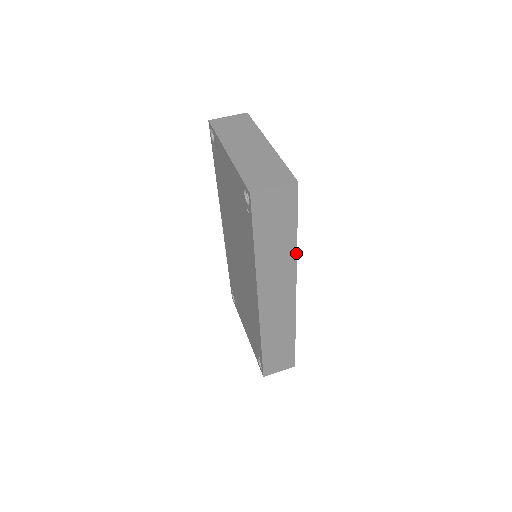
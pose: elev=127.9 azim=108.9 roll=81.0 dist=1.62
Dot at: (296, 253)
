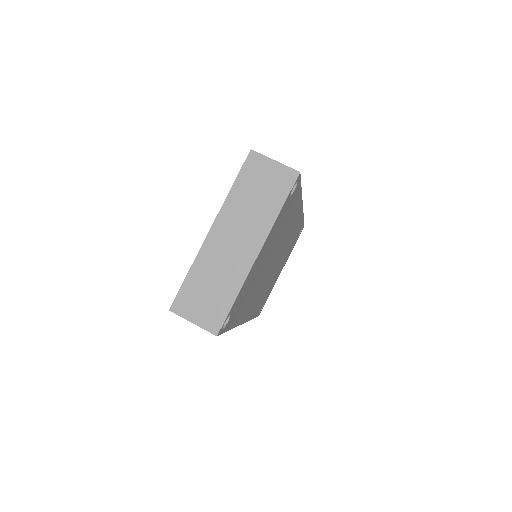
Dot at: (234, 327)
